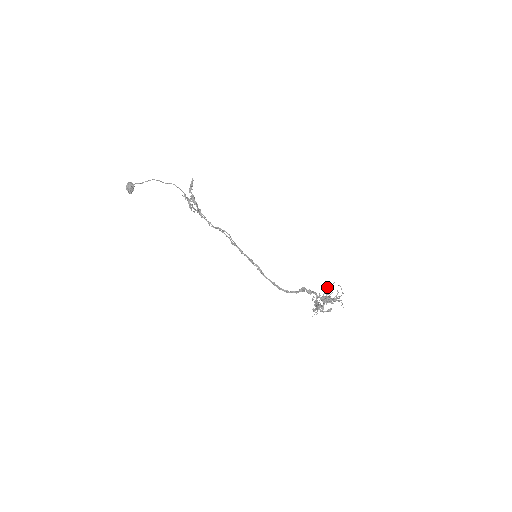
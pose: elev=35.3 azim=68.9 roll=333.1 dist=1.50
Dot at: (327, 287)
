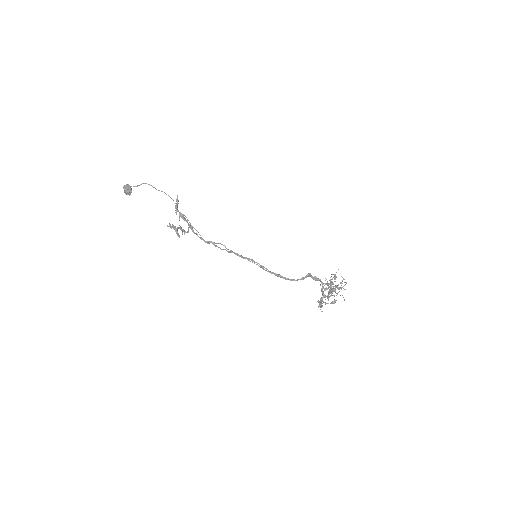
Dot at: (331, 276)
